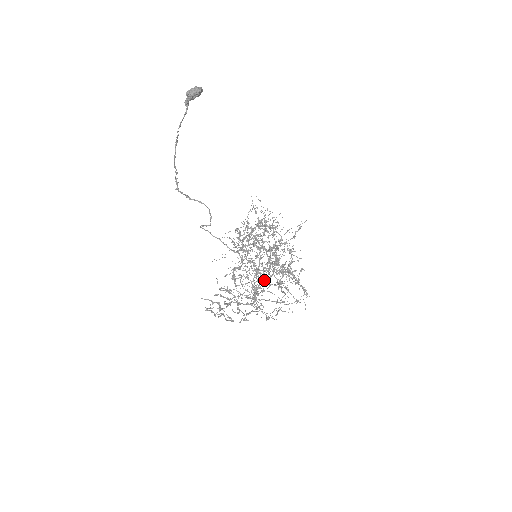
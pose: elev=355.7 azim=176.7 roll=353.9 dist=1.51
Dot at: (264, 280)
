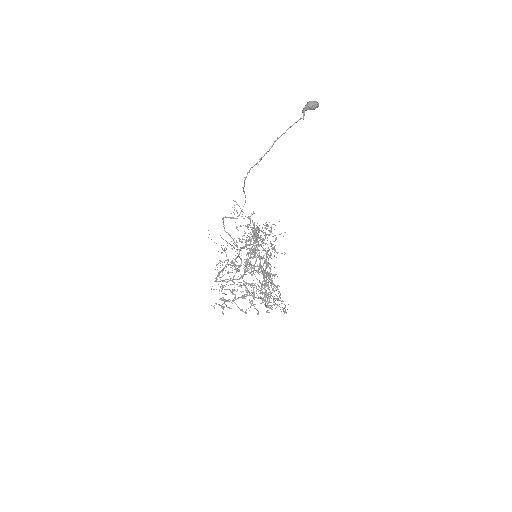
Dot at: (257, 279)
